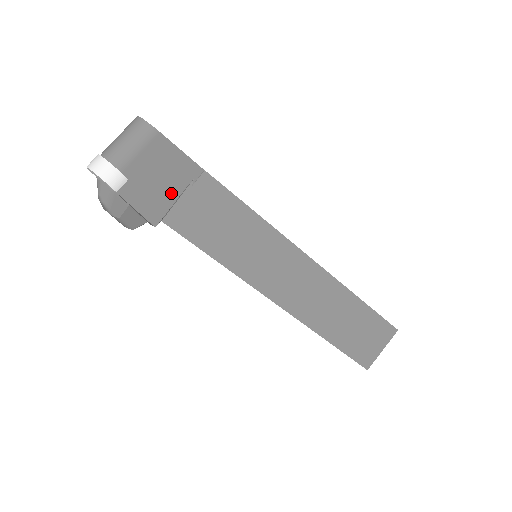
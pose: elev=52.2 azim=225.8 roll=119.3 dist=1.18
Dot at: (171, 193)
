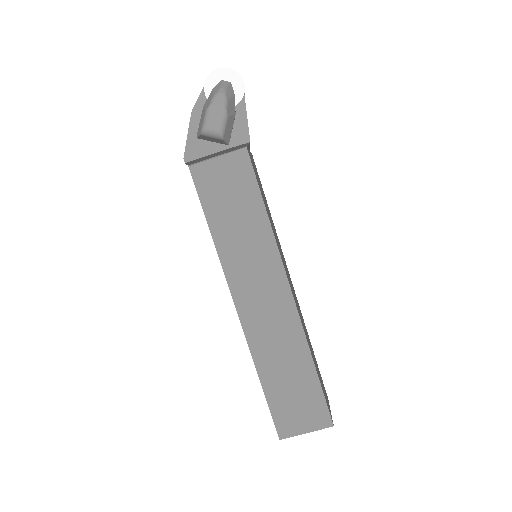
Dot at: occluded
